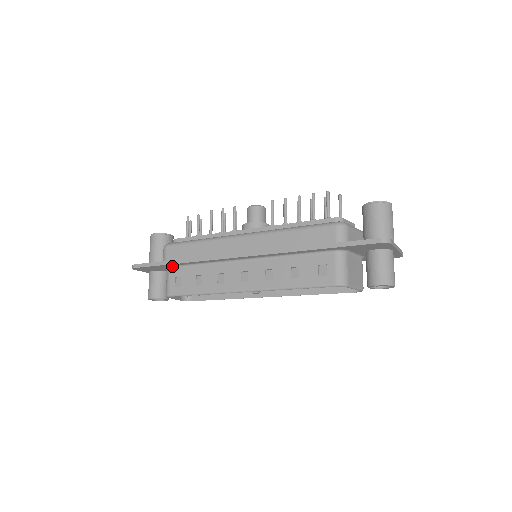
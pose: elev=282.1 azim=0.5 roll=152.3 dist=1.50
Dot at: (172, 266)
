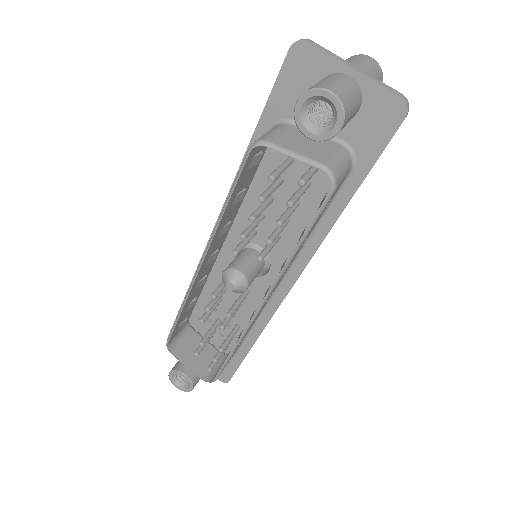
Dot at: occluded
